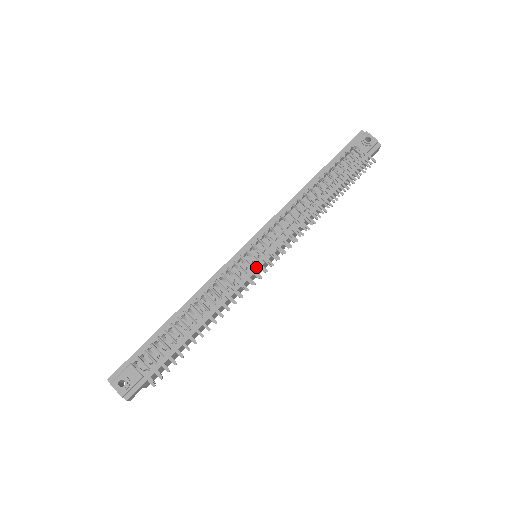
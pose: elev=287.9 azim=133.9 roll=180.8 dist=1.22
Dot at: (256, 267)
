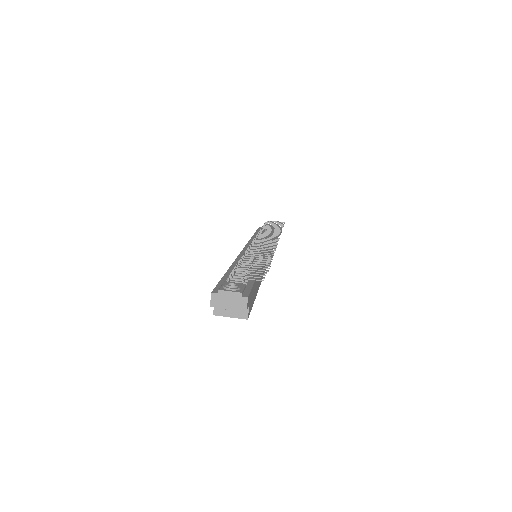
Dot at: occluded
